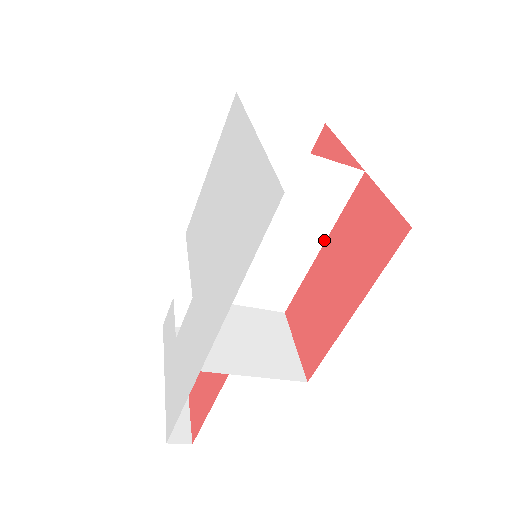
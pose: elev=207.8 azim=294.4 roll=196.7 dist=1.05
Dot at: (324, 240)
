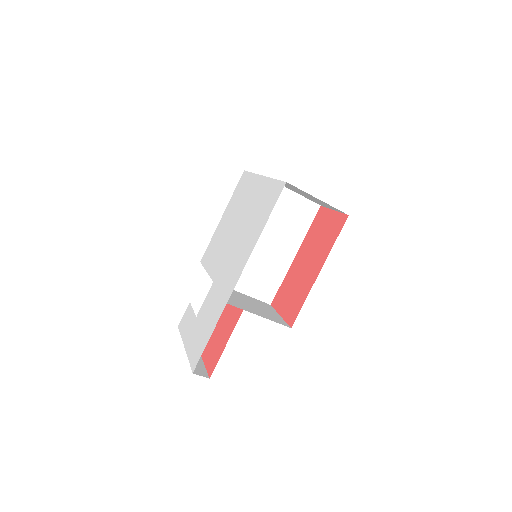
Dot at: (298, 249)
